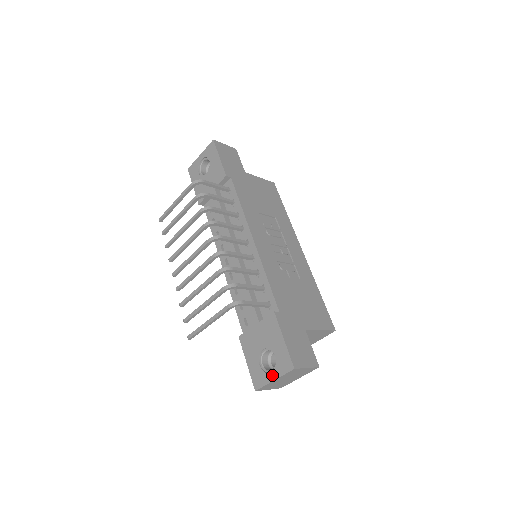
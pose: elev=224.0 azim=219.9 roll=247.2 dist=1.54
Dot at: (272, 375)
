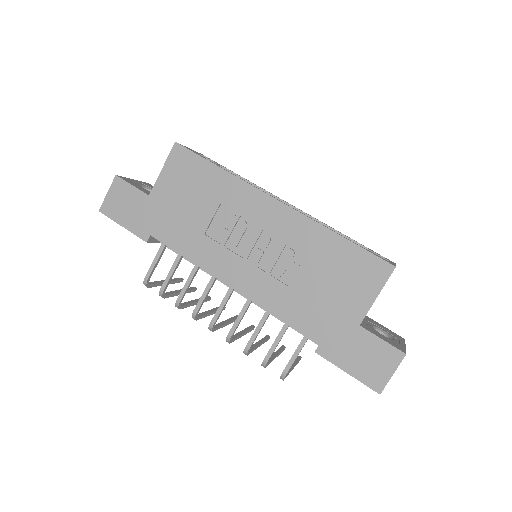
Dot at: occluded
